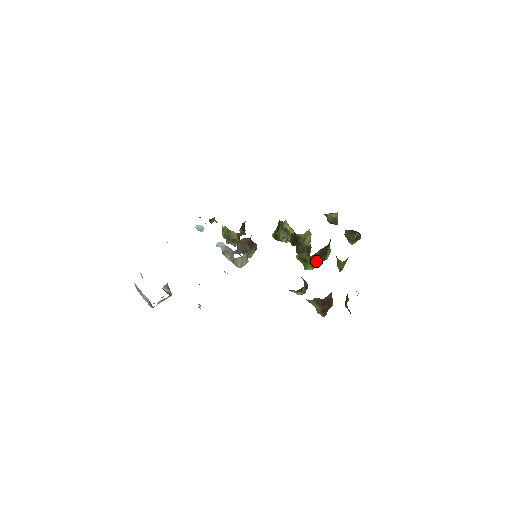
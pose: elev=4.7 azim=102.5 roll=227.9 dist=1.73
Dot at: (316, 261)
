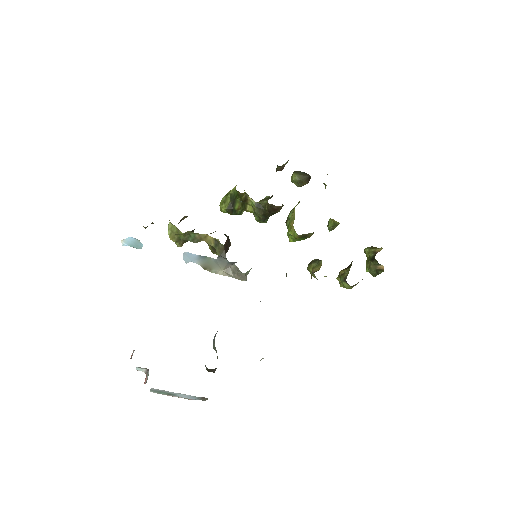
Dot at: (313, 232)
